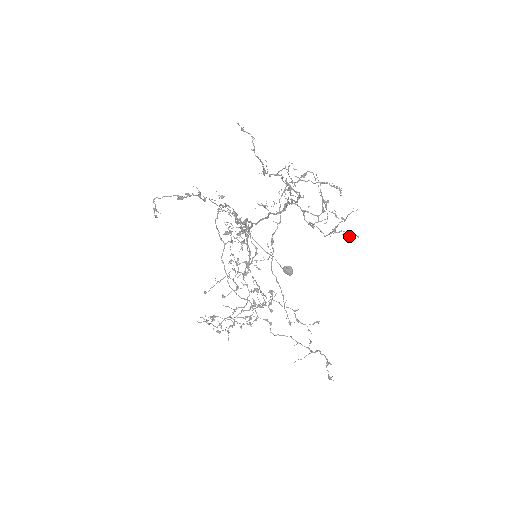
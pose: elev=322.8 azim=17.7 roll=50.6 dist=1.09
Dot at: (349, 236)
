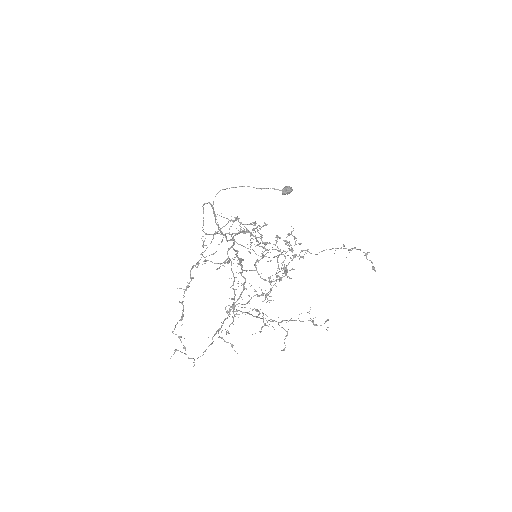
Dot at: (300, 257)
